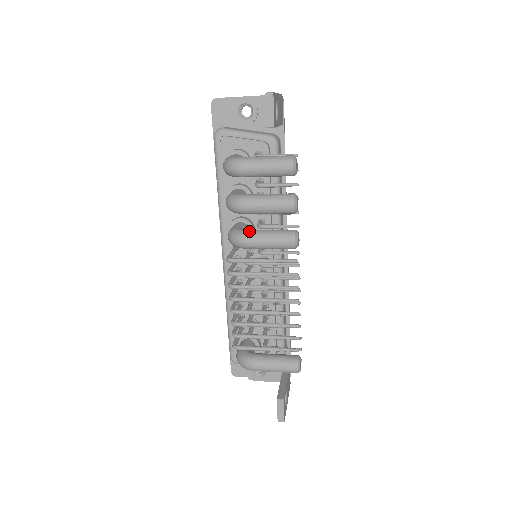
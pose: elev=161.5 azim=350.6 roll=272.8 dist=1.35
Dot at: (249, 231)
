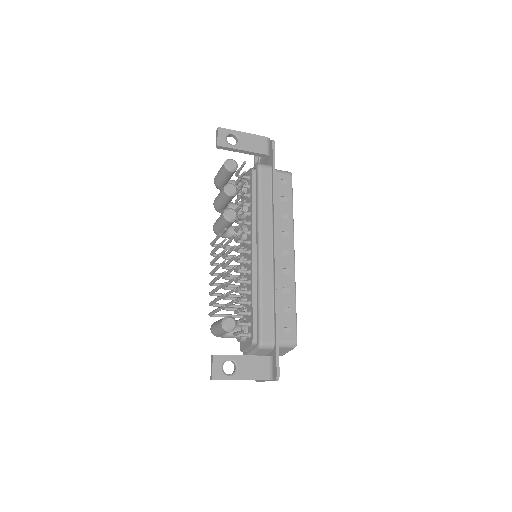
Dot at: occluded
